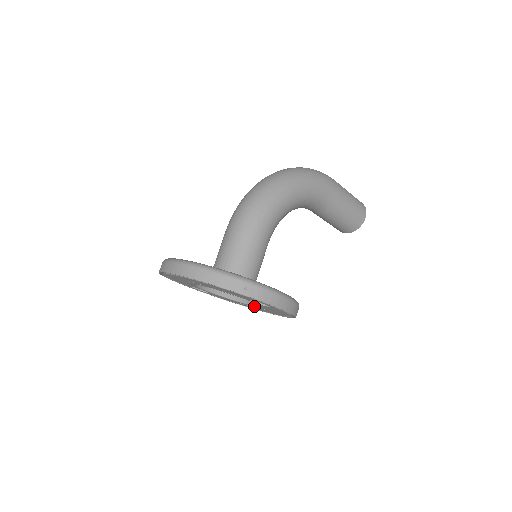
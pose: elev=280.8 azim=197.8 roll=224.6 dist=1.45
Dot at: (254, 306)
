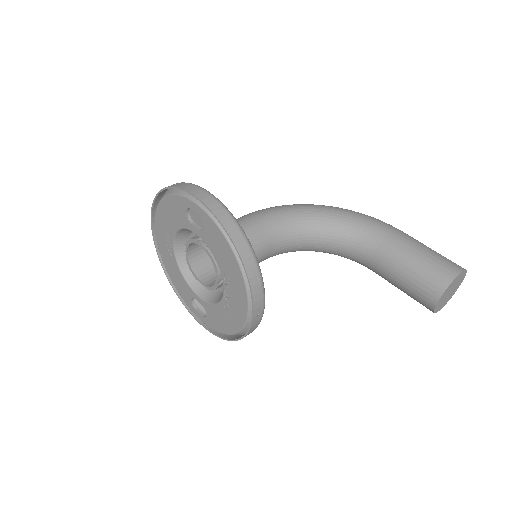
Dot at: (224, 288)
